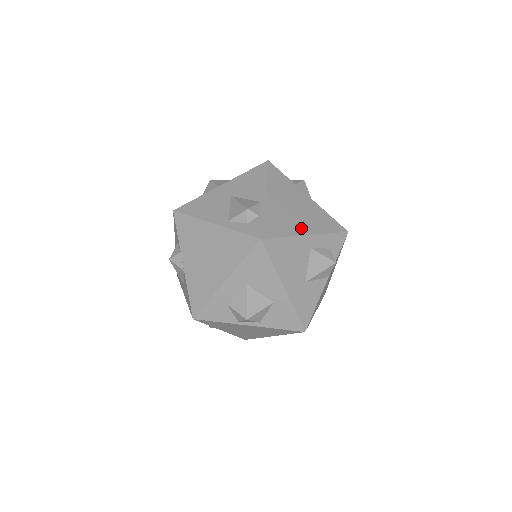
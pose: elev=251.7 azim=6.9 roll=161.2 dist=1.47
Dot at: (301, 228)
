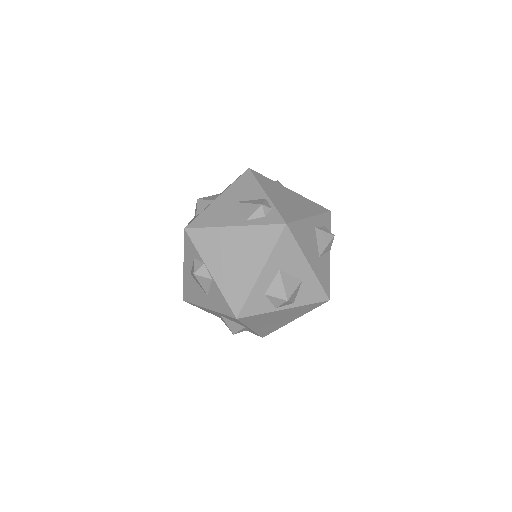
Dot at: (303, 212)
